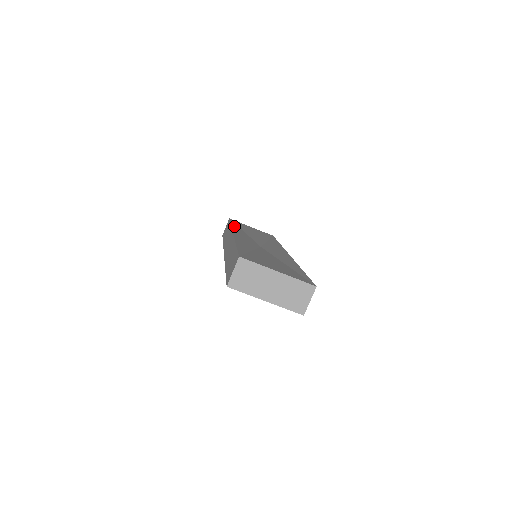
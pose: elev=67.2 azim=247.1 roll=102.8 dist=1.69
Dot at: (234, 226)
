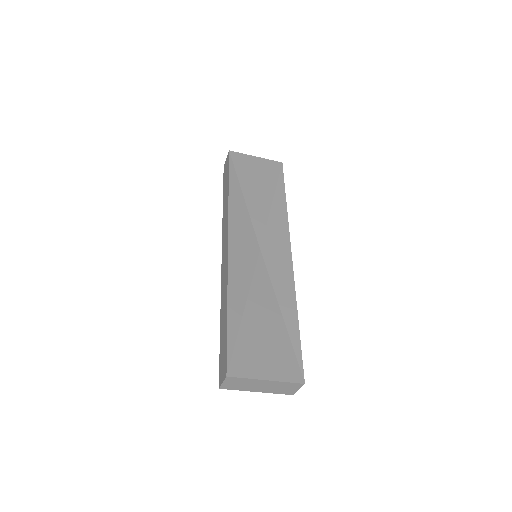
Dot at: (232, 195)
